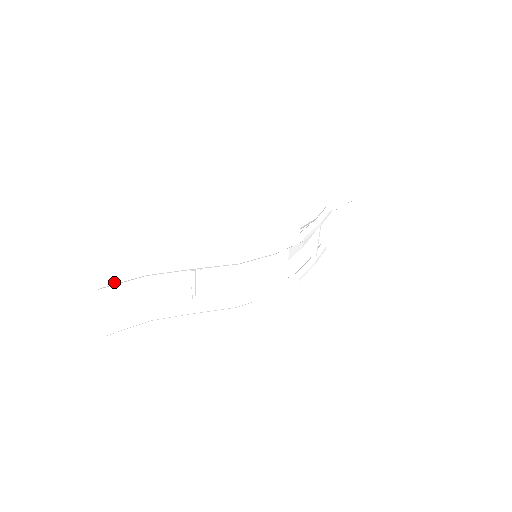
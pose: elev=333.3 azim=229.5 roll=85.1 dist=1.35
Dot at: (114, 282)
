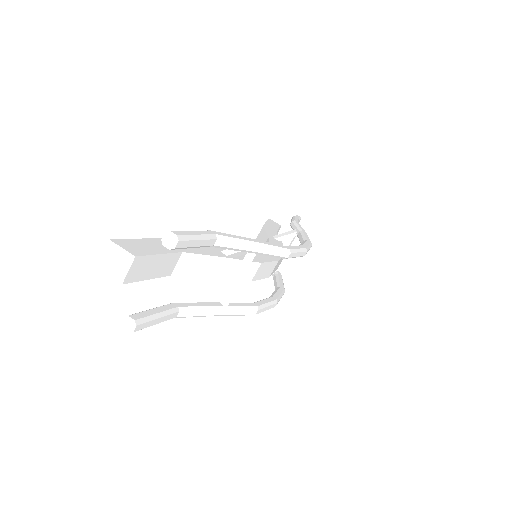
Dot at: (190, 243)
